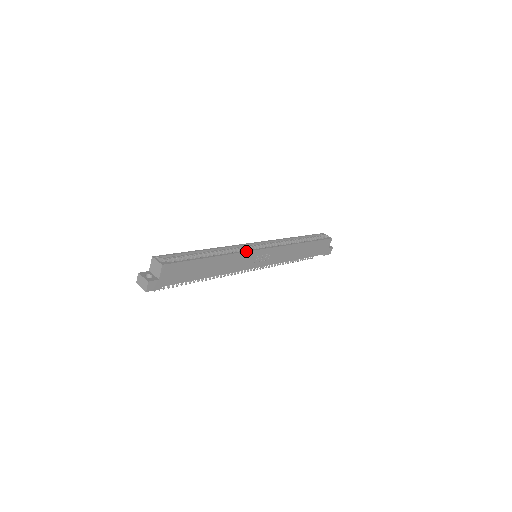
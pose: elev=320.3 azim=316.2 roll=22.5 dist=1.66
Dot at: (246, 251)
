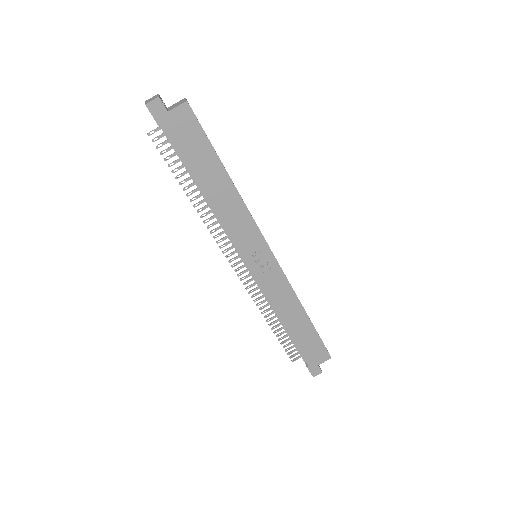
Dot at: occluded
